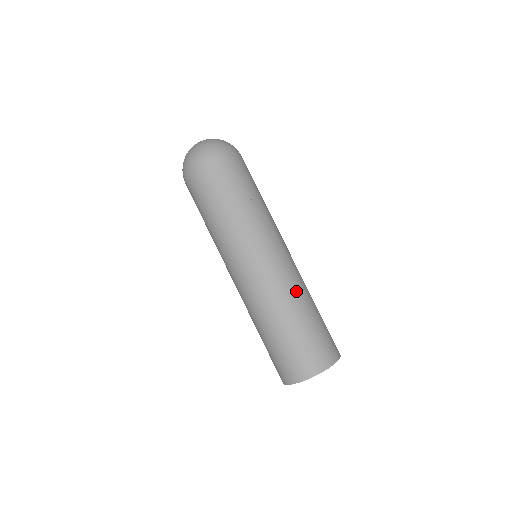
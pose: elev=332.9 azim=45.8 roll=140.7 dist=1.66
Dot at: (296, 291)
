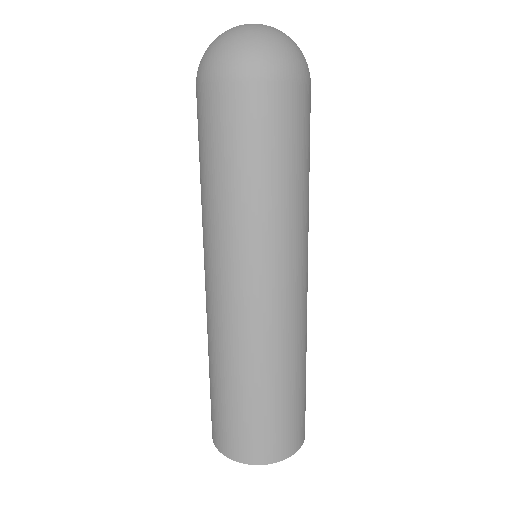
Dot at: (262, 351)
